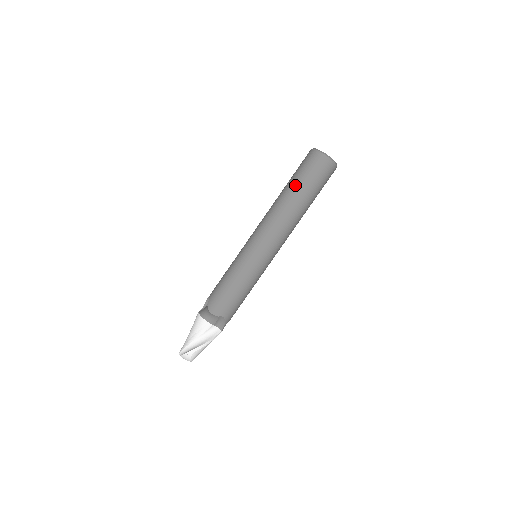
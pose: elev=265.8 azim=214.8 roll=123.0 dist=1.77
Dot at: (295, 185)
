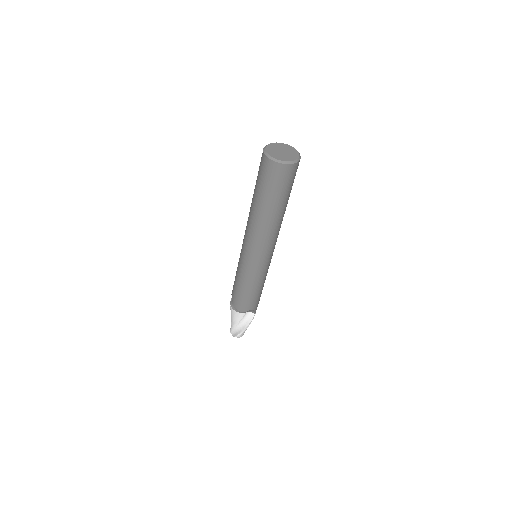
Dot at: (261, 199)
